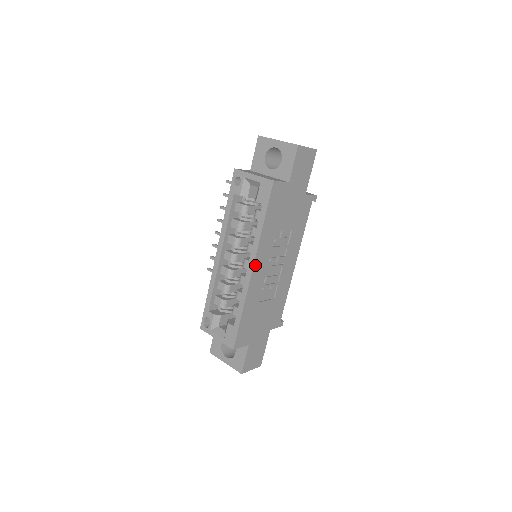
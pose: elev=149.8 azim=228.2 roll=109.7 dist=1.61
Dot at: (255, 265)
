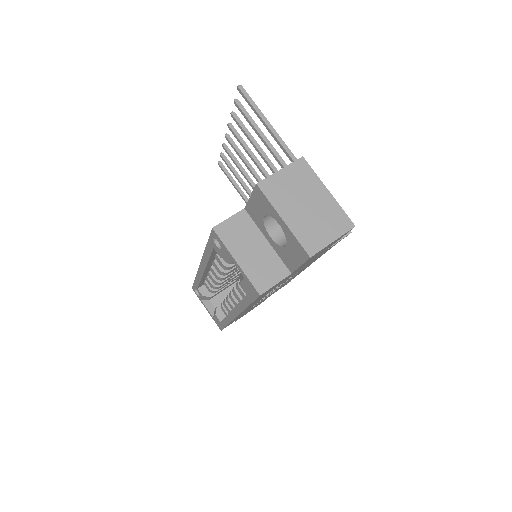
Dot at: occluded
